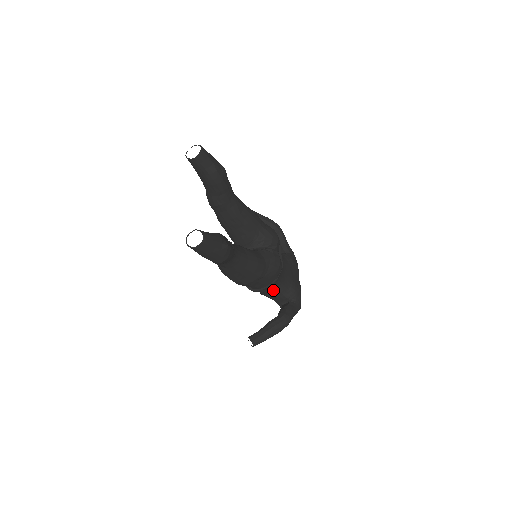
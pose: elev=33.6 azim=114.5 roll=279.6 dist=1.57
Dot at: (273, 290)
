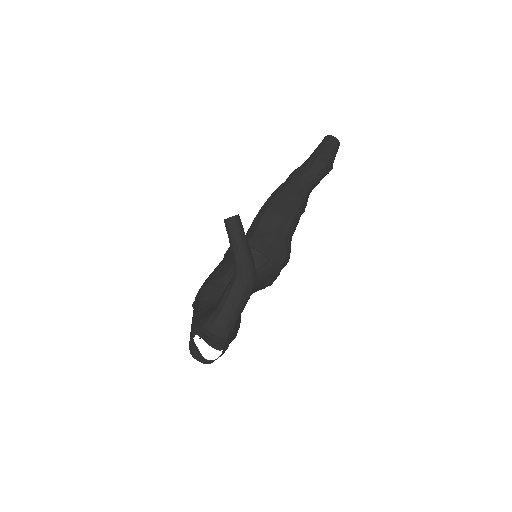
Dot at: occluded
